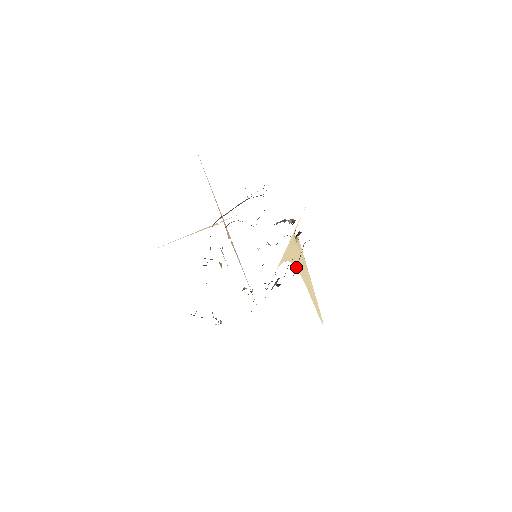
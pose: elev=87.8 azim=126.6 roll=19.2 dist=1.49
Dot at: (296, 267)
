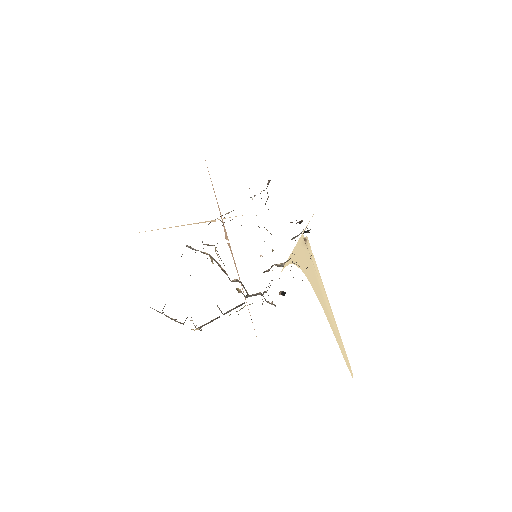
Dot at: occluded
